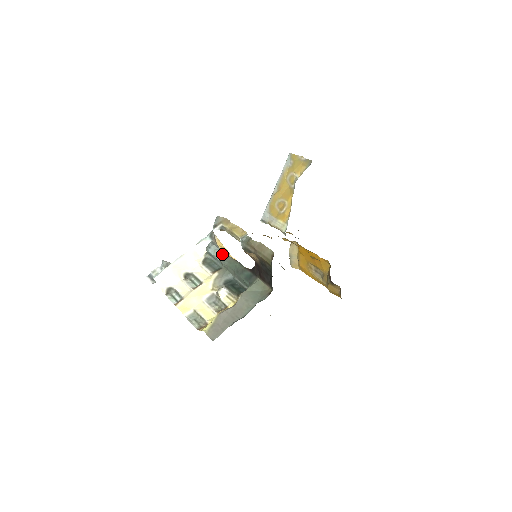
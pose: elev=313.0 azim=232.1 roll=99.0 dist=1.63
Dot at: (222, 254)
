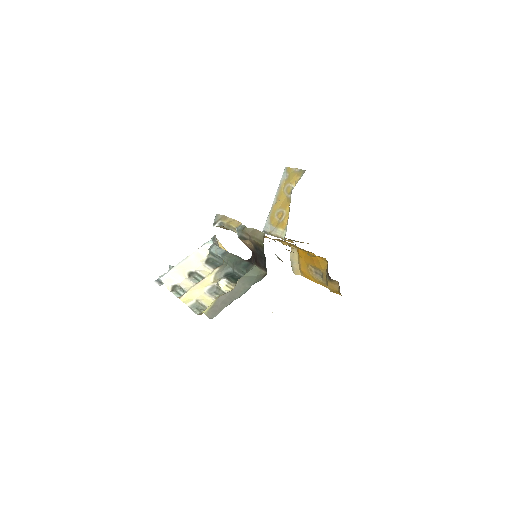
Dot at: (223, 251)
